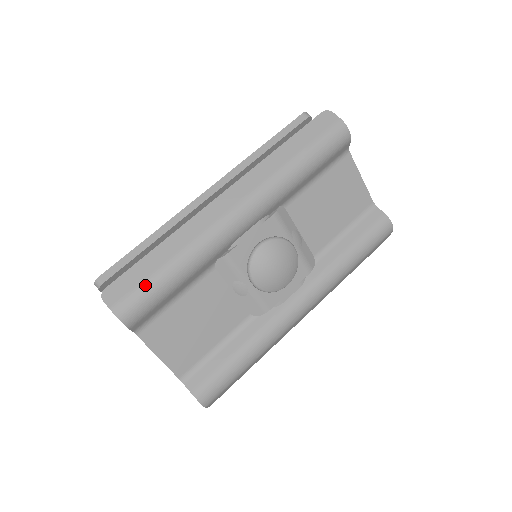
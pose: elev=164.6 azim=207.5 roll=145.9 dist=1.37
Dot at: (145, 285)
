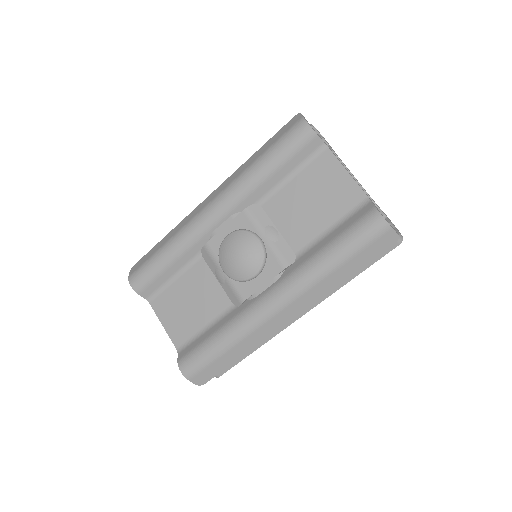
Dot at: (147, 262)
